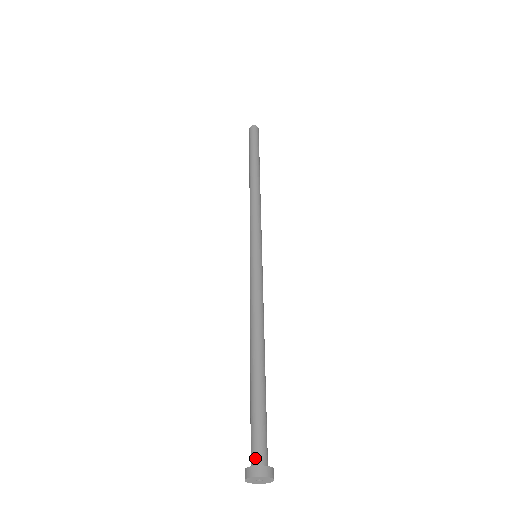
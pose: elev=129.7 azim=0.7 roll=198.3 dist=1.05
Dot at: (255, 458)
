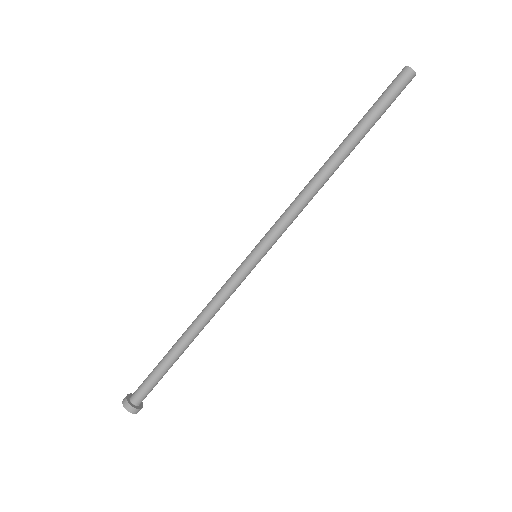
Dot at: (133, 396)
